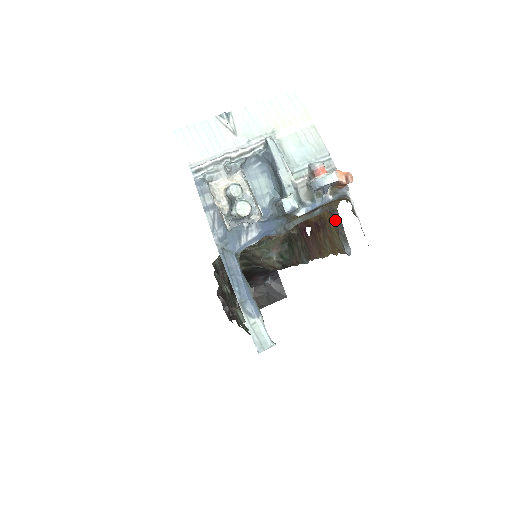
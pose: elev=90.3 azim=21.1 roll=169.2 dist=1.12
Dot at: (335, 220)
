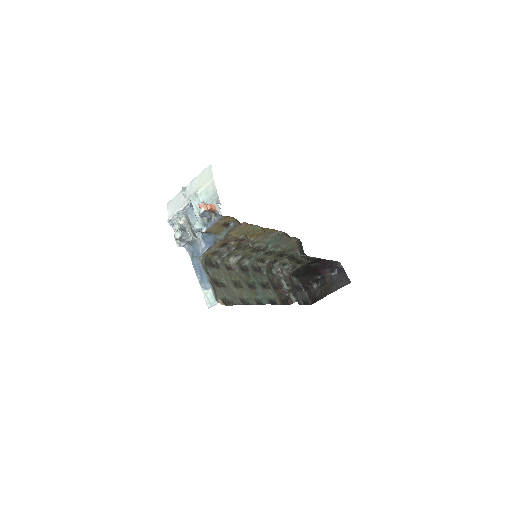
Dot at: occluded
